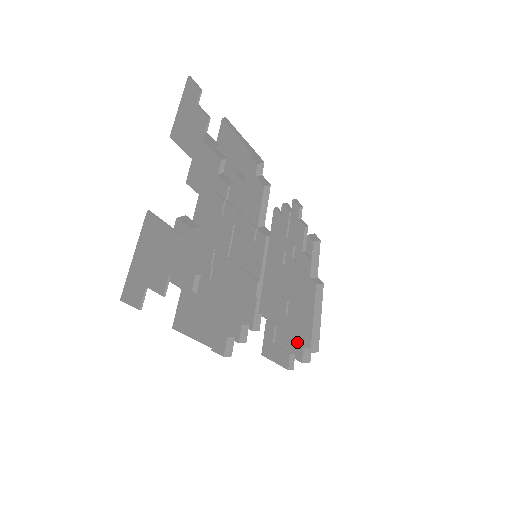
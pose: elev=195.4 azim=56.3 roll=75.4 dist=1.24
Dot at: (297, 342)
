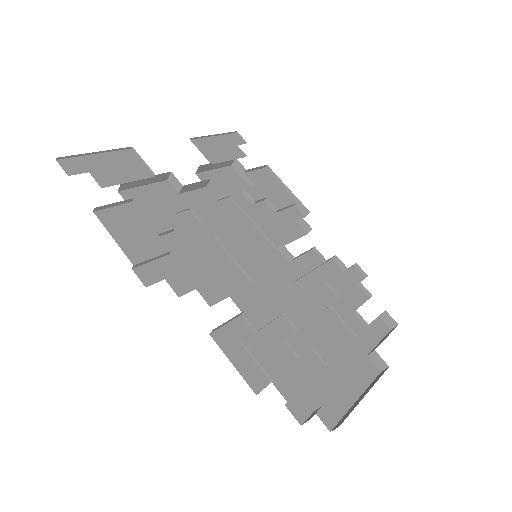
Dot at: (297, 385)
